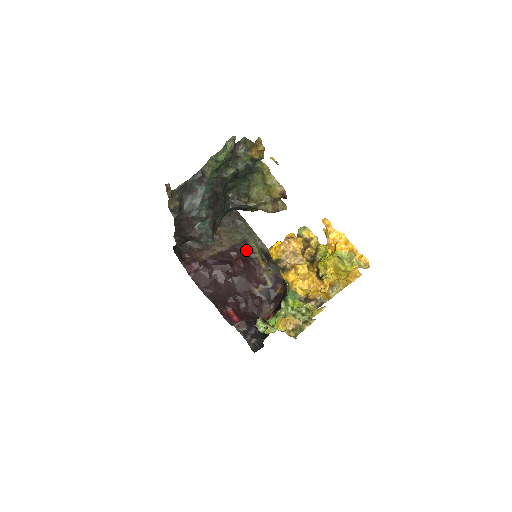
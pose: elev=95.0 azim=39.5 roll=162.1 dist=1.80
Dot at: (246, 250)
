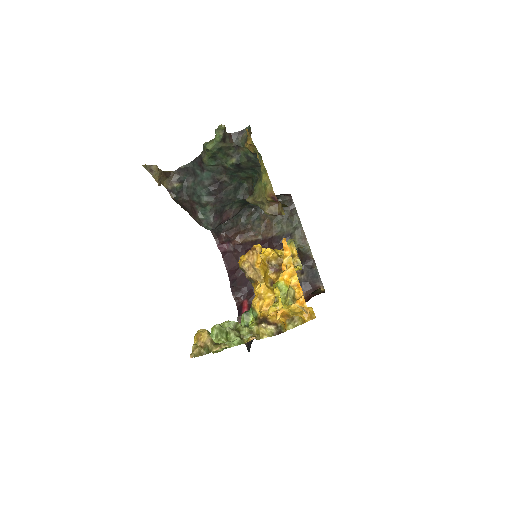
Dot at: occluded
